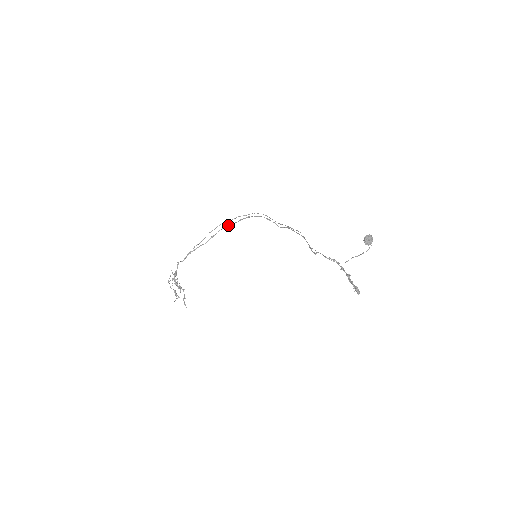
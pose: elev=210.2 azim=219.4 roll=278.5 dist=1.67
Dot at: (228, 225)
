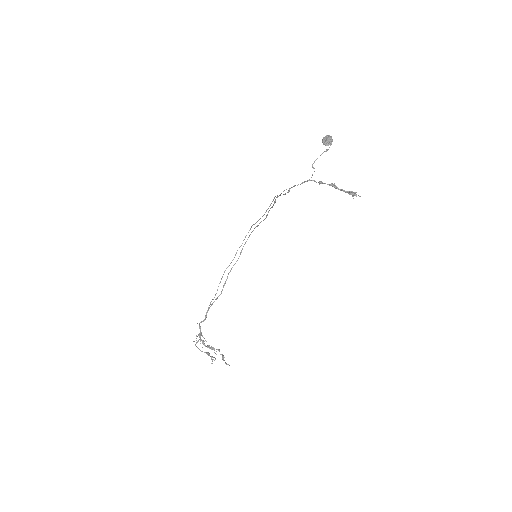
Dot at: (233, 265)
